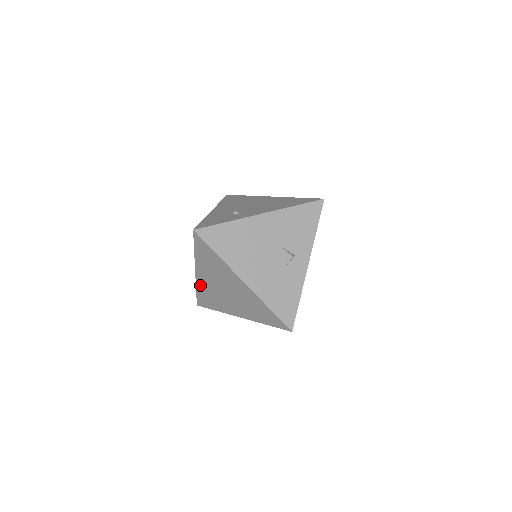
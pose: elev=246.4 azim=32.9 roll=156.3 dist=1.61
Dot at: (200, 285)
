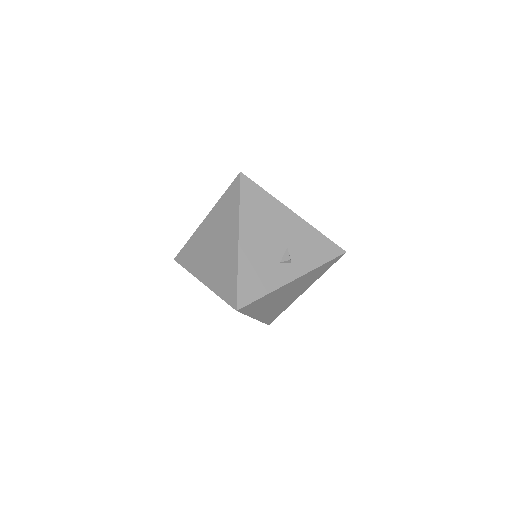
Dot at: (197, 235)
